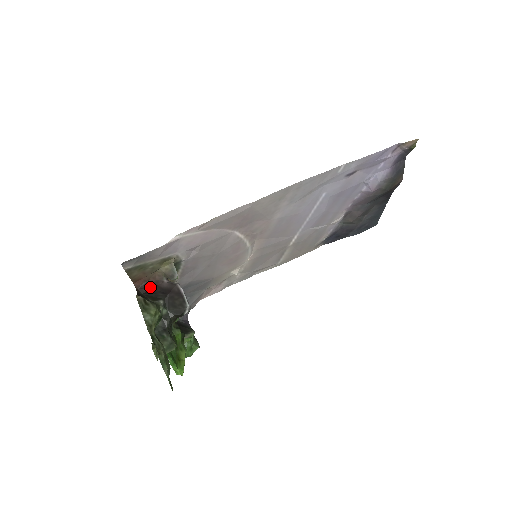
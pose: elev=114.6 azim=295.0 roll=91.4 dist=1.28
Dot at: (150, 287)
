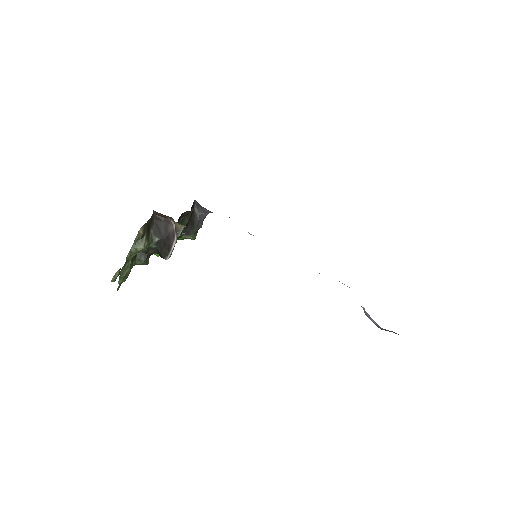
Dot at: (163, 219)
